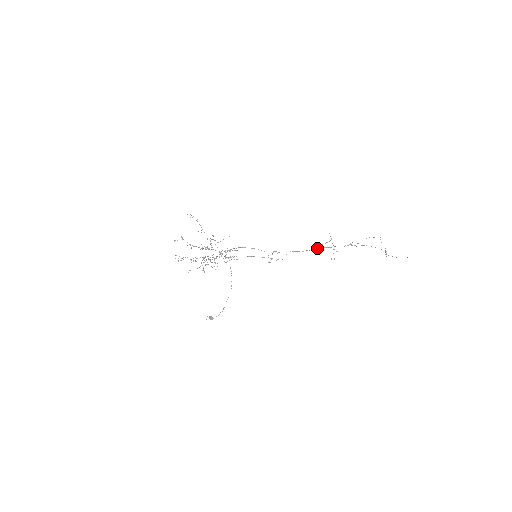
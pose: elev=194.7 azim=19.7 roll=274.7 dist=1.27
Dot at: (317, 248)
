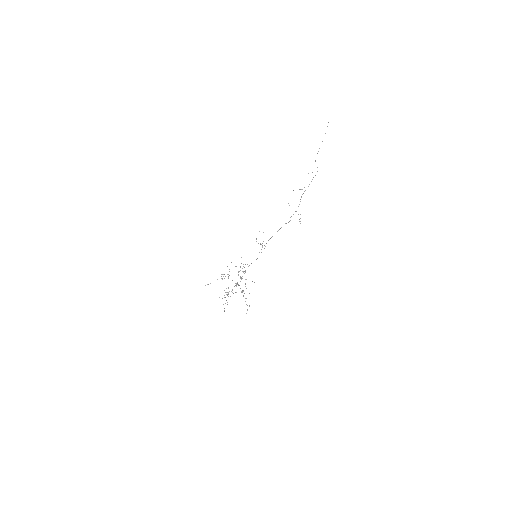
Dot at: occluded
